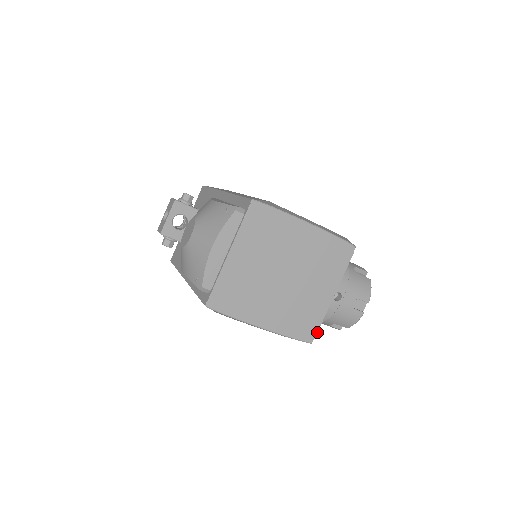
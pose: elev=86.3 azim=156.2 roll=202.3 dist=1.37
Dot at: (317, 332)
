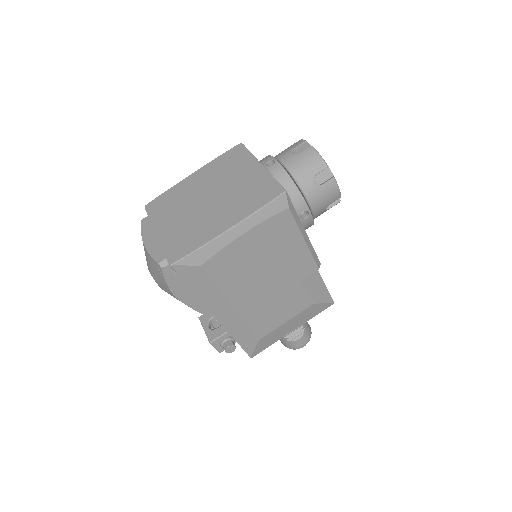
Dot at: (280, 184)
